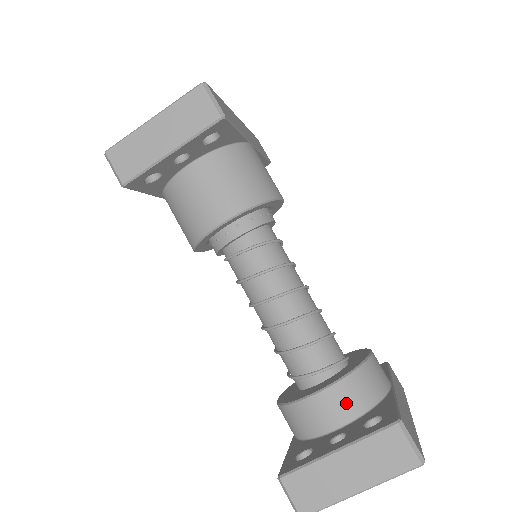
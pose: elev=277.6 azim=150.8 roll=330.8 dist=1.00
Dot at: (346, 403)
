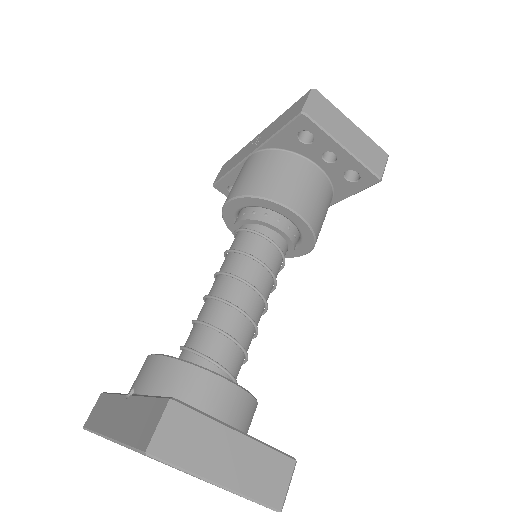
Dot at: (236, 413)
